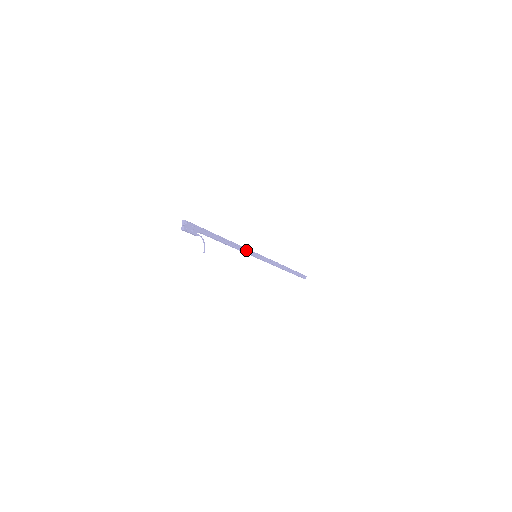
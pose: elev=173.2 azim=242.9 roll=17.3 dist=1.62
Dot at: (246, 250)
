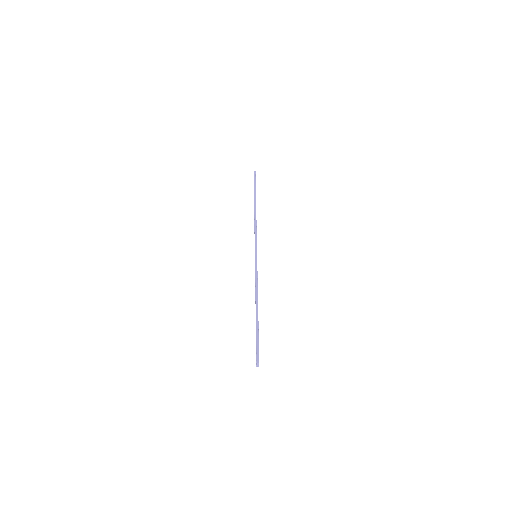
Dot at: (257, 272)
